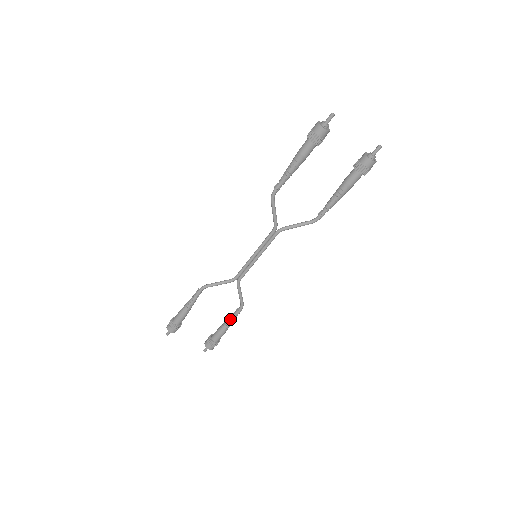
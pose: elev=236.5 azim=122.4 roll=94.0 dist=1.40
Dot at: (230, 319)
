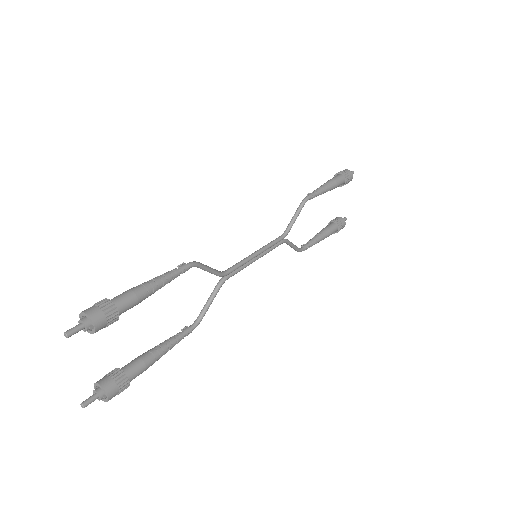
Dot at: (174, 341)
